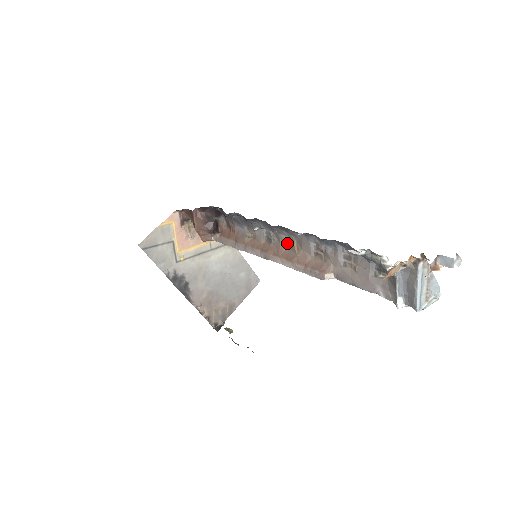
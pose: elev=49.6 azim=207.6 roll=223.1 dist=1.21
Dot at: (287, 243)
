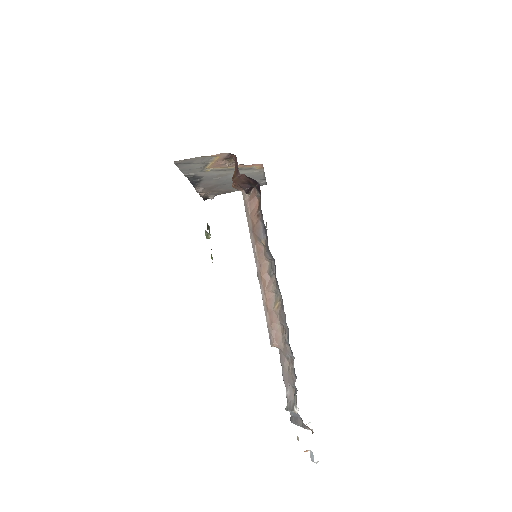
Dot at: (277, 292)
